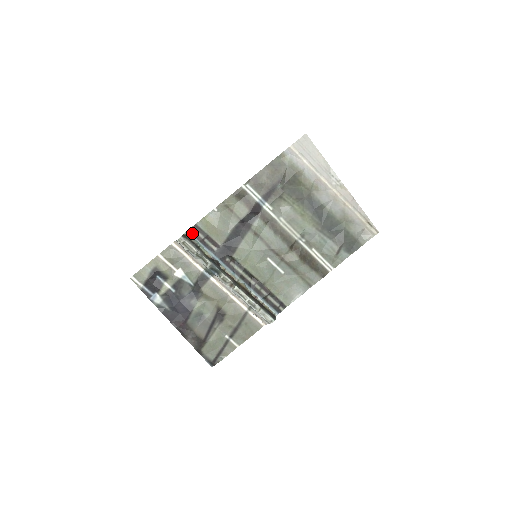
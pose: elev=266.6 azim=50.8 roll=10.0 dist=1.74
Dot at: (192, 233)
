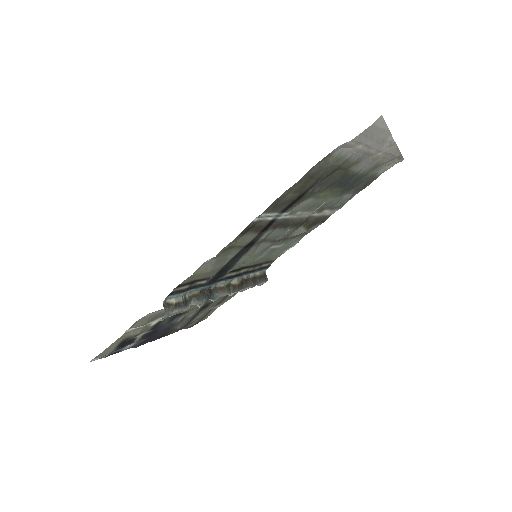
Dot at: (173, 294)
